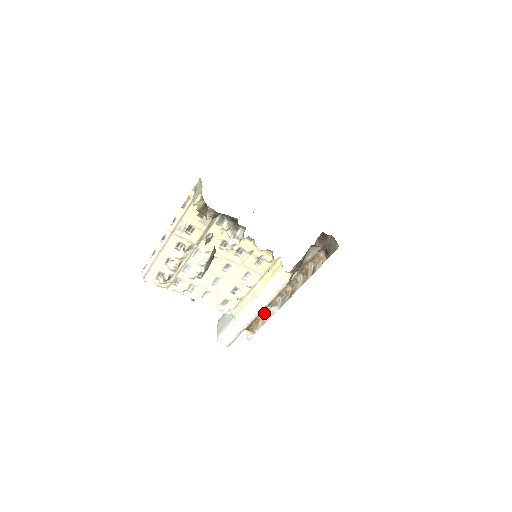
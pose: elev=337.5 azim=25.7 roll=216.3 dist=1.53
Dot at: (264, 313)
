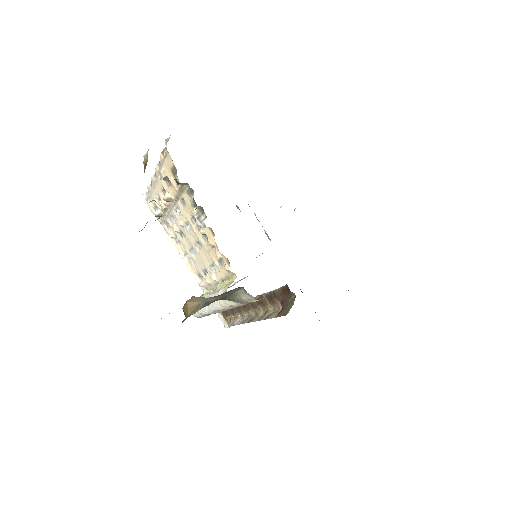
Dot at: (236, 316)
